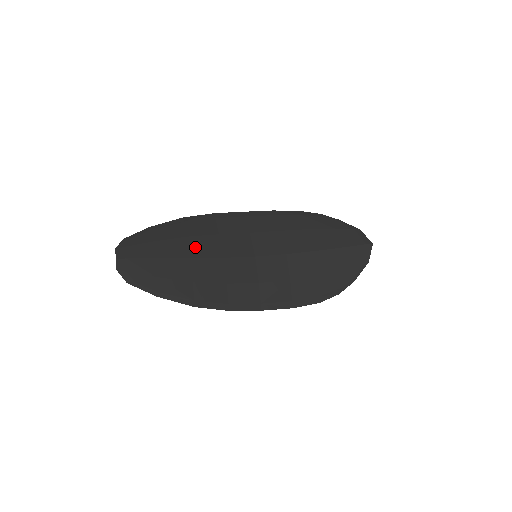
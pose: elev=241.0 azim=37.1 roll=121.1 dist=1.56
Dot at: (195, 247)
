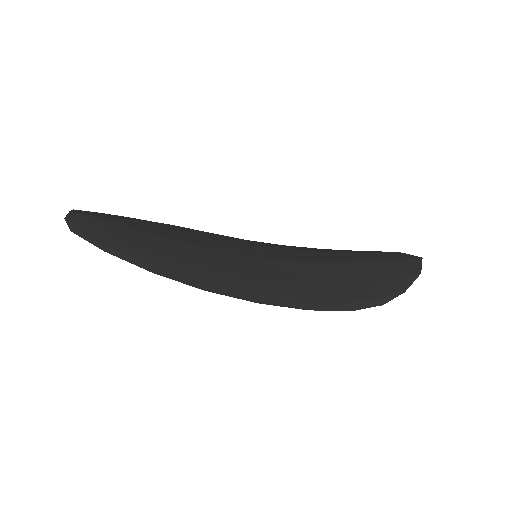
Dot at: (176, 235)
